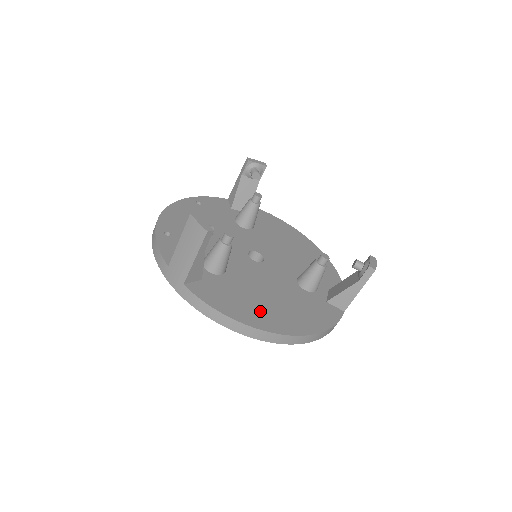
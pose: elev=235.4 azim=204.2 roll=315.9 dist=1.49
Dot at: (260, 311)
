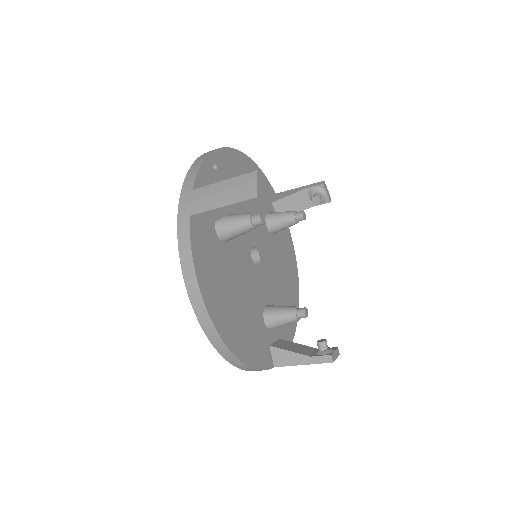
Dot at: (221, 299)
